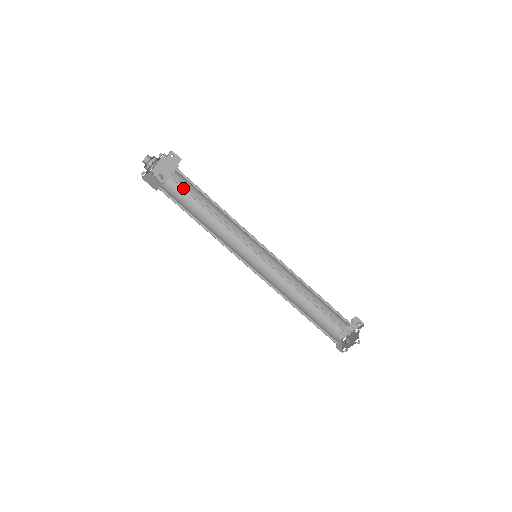
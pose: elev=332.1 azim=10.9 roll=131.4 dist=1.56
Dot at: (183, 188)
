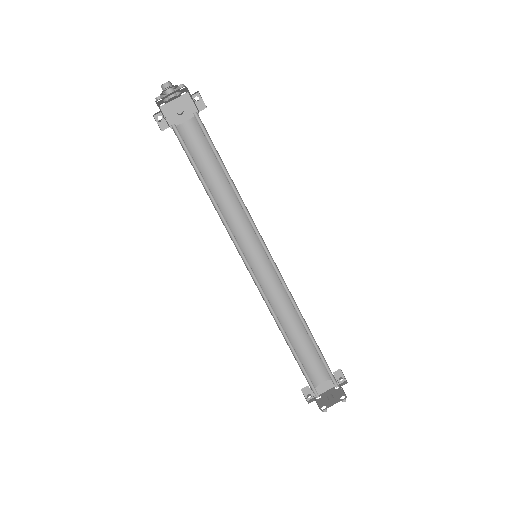
Dot at: (204, 135)
